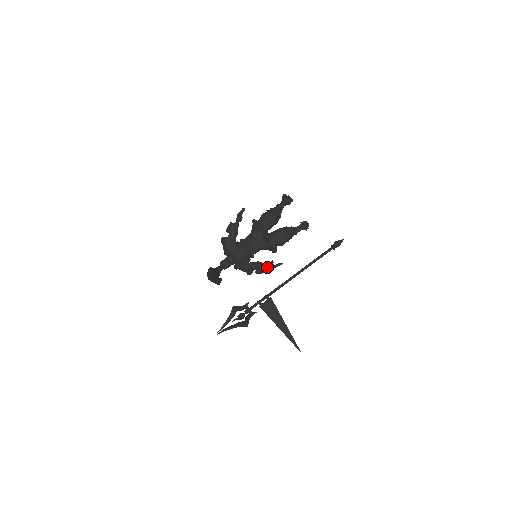
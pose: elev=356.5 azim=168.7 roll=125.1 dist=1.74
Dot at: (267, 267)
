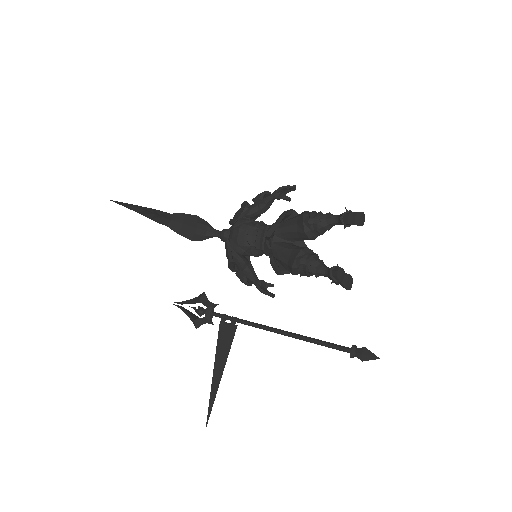
Dot at: (252, 280)
